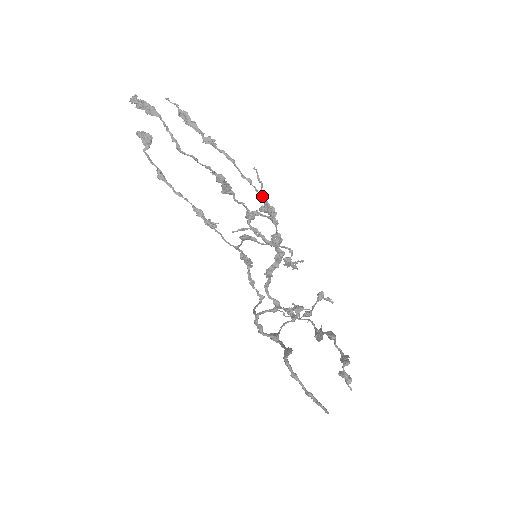
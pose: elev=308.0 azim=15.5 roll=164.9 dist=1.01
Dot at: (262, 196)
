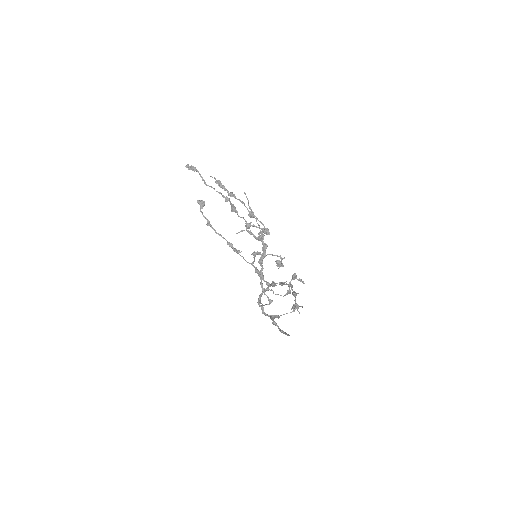
Dot at: (249, 208)
